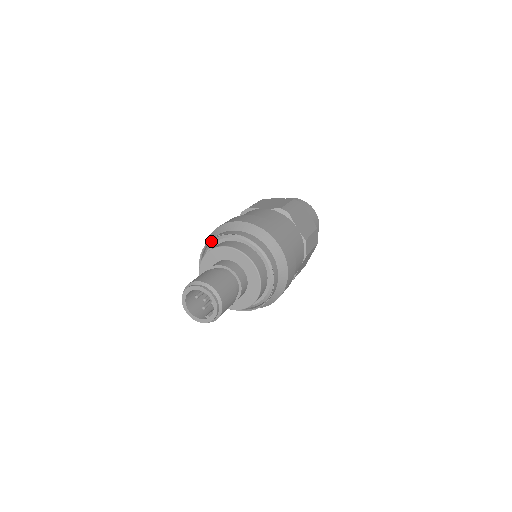
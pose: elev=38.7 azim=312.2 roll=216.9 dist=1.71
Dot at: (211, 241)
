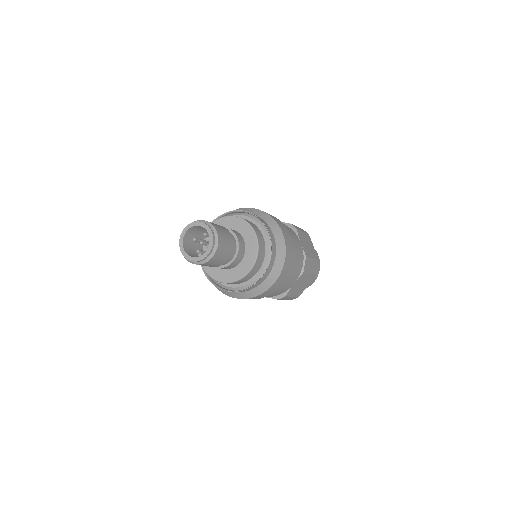
Dot at: occluded
